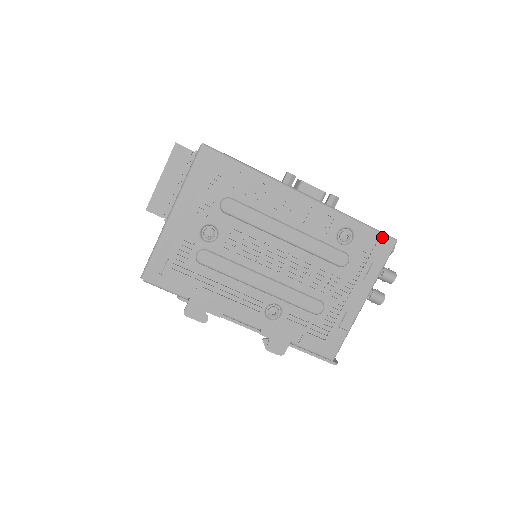
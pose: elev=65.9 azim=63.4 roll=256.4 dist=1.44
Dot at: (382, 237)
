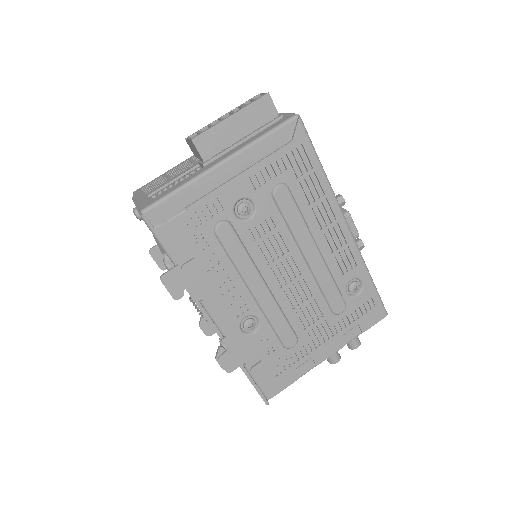
Dot at: (380, 305)
